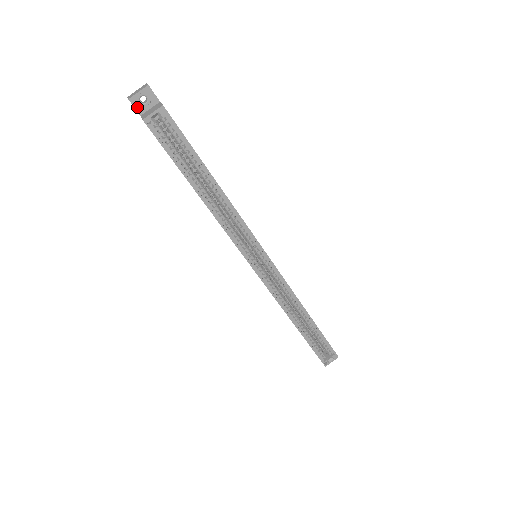
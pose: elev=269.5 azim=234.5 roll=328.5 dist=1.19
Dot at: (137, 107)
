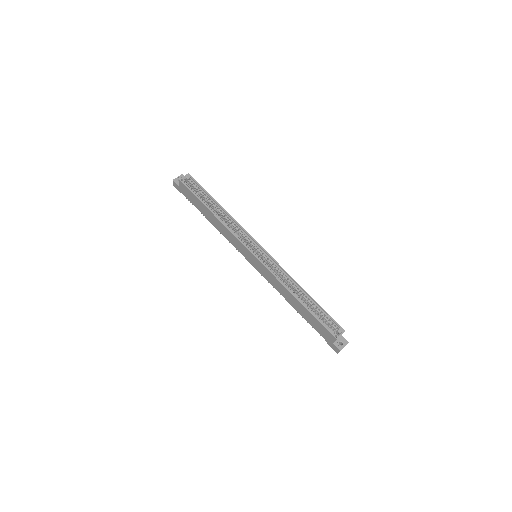
Dot at: (177, 183)
